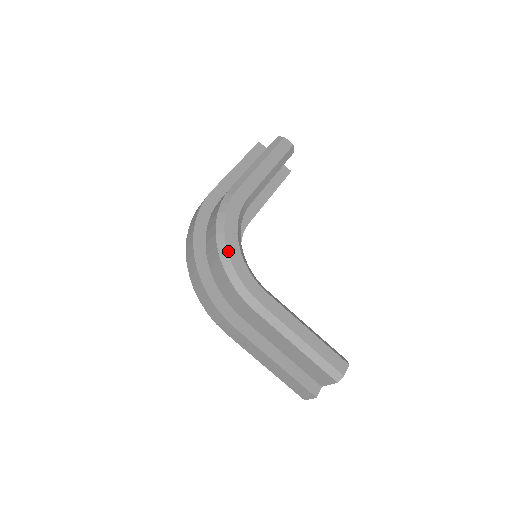
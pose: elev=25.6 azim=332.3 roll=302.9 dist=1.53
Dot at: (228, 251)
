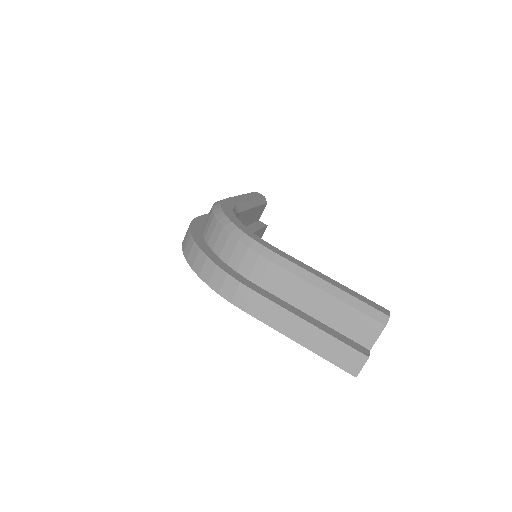
Dot at: (231, 220)
